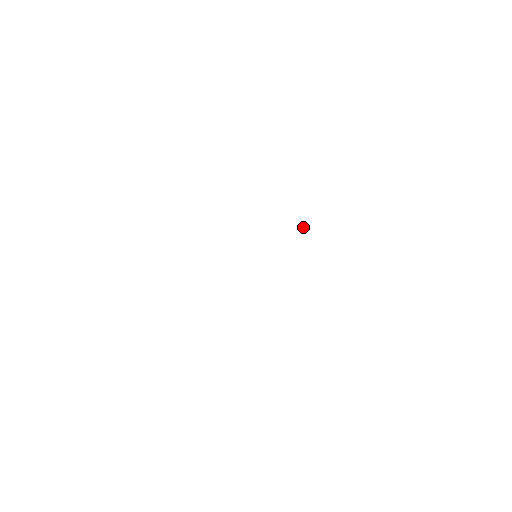
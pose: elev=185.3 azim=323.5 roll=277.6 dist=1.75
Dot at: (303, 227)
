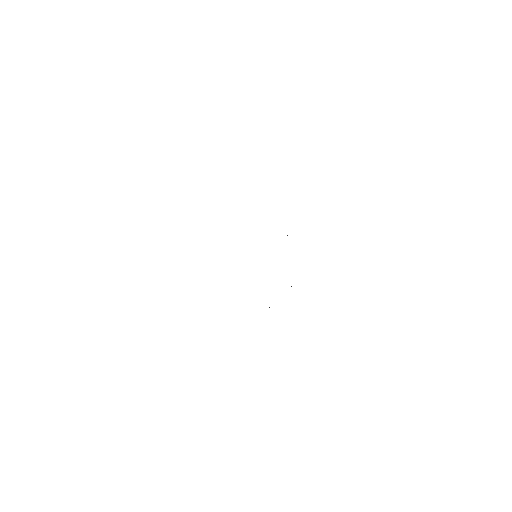
Dot at: occluded
